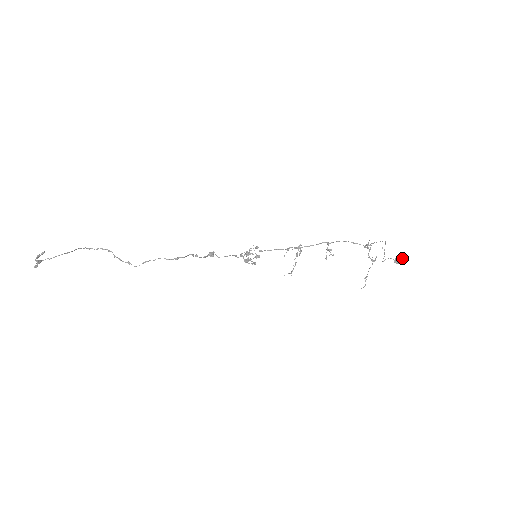
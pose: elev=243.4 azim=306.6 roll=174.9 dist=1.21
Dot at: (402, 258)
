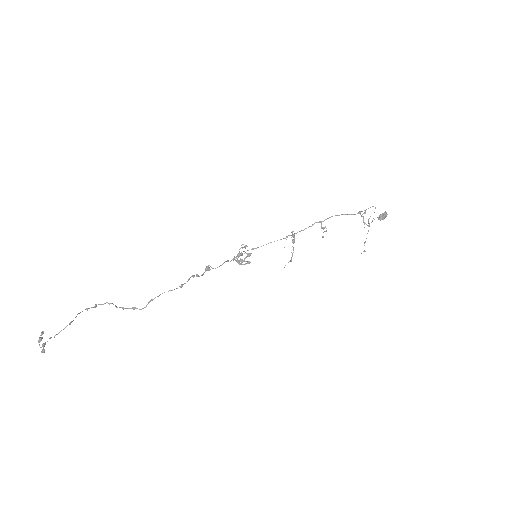
Dot at: (384, 214)
